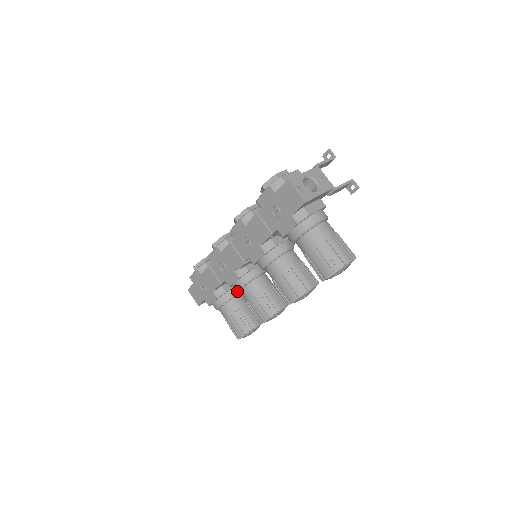
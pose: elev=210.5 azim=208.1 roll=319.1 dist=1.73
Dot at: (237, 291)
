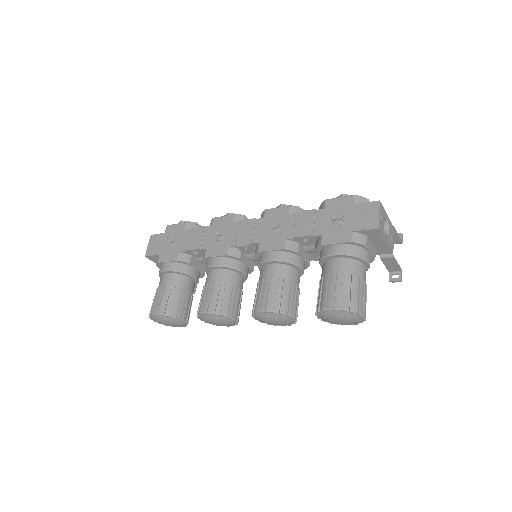
Dot at: (197, 275)
